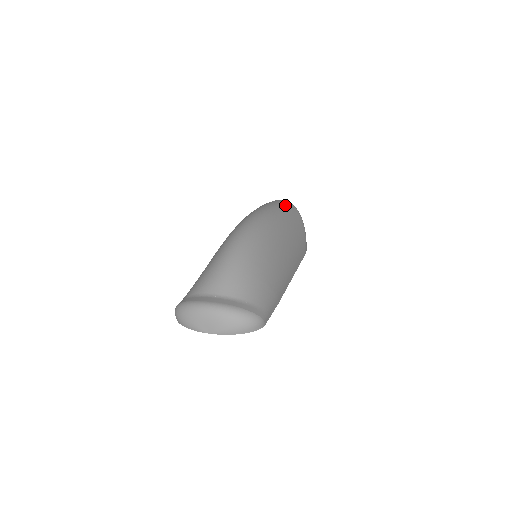
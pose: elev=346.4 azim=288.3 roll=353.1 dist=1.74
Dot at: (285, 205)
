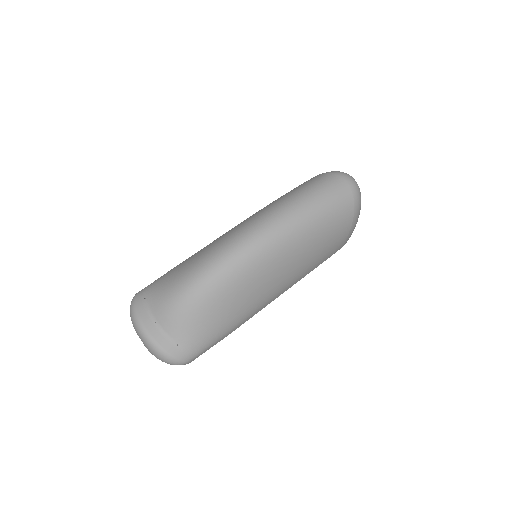
Dot at: (333, 204)
